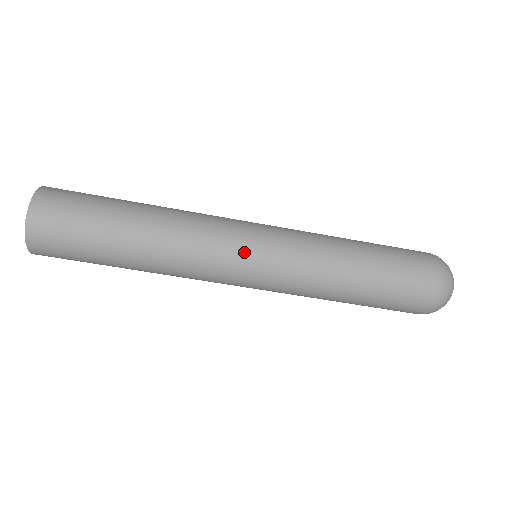
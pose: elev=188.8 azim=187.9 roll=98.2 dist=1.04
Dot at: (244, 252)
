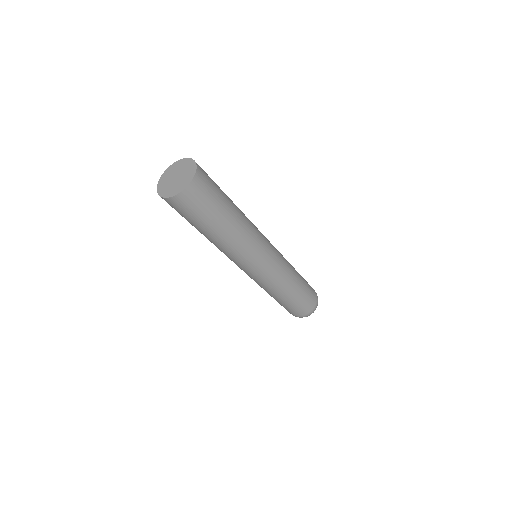
Dot at: (256, 266)
